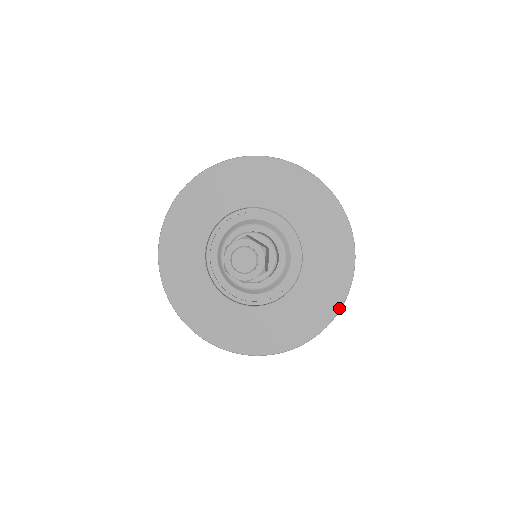
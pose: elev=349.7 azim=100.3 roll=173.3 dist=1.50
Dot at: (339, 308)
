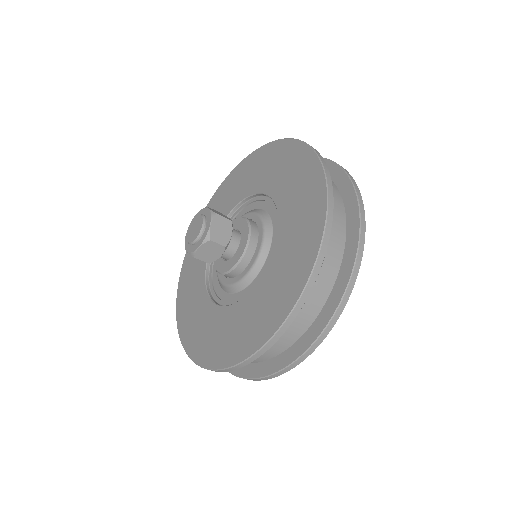
Dot at: (299, 294)
